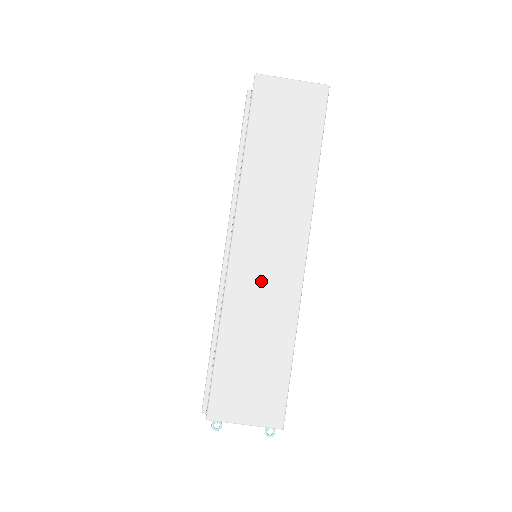
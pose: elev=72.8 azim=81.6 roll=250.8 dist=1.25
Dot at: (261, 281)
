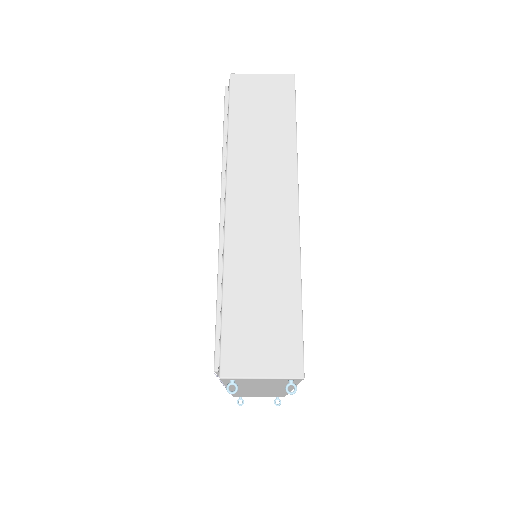
Dot at: (259, 234)
